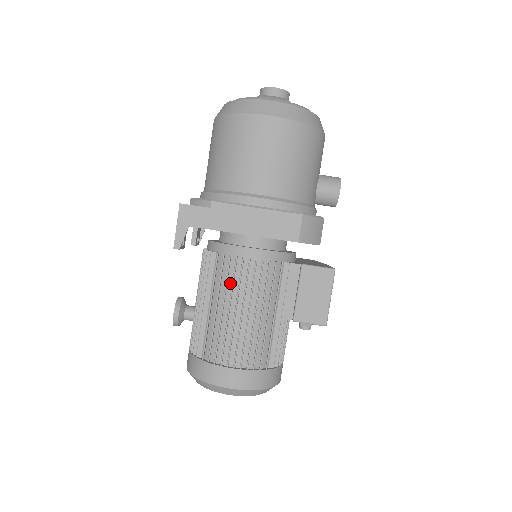
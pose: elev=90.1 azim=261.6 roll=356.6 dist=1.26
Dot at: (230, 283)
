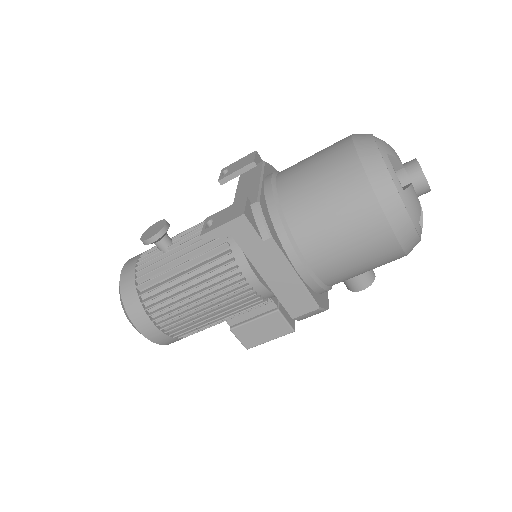
Dot at: (215, 280)
